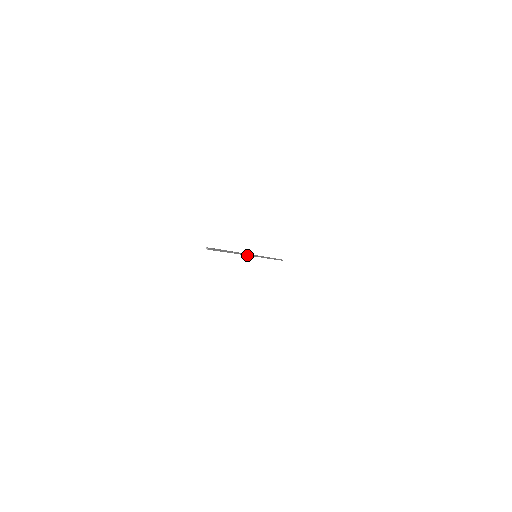
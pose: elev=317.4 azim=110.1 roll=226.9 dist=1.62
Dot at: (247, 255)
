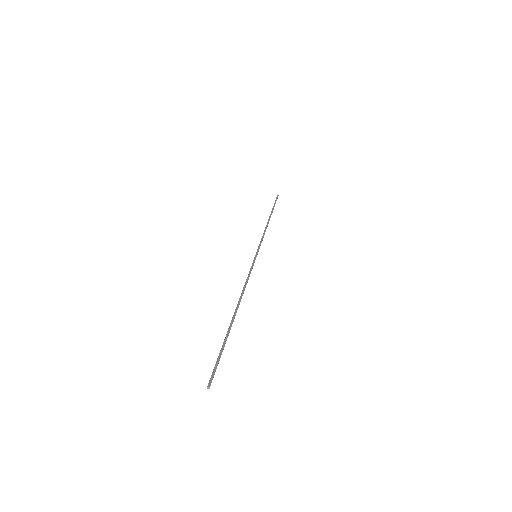
Dot at: (248, 279)
